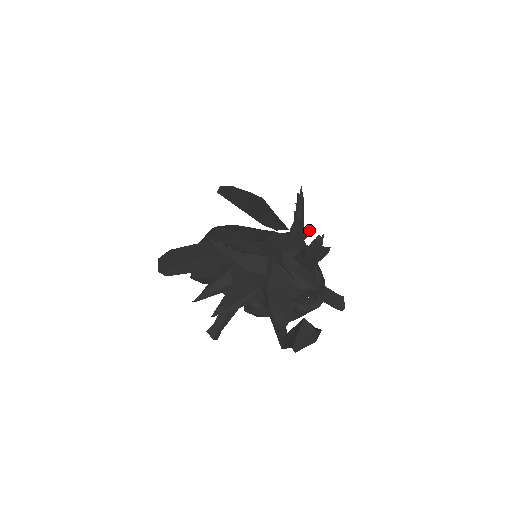
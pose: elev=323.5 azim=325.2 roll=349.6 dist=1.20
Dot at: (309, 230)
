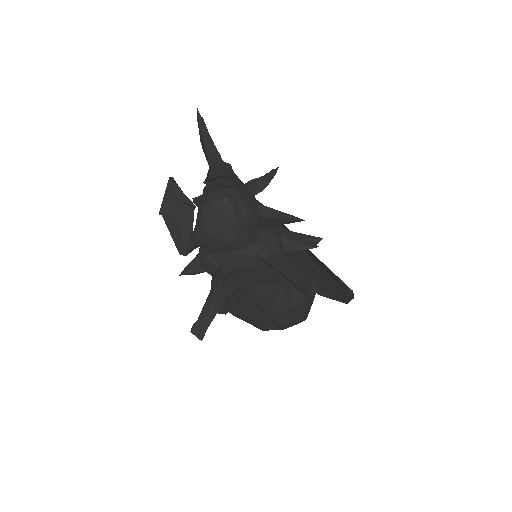
Dot at: (315, 237)
